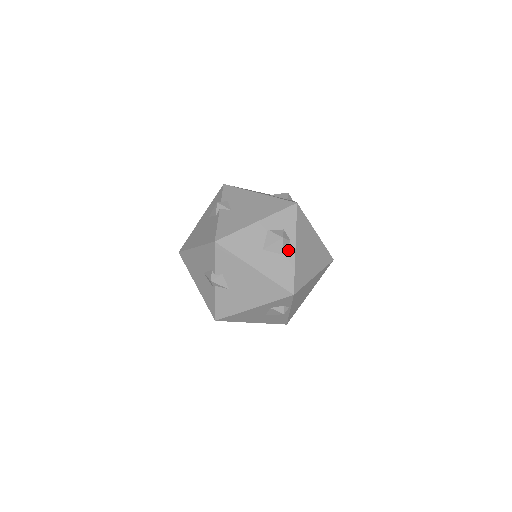
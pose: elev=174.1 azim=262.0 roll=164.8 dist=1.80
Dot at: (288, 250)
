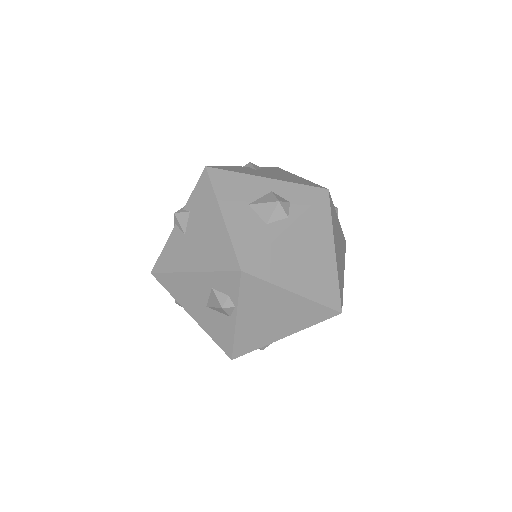
Dot at: (277, 223)
